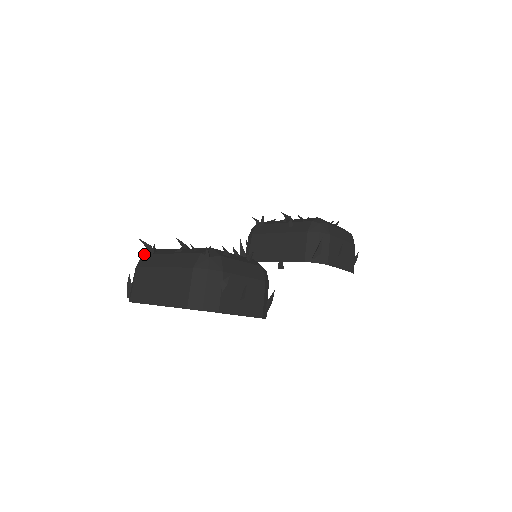
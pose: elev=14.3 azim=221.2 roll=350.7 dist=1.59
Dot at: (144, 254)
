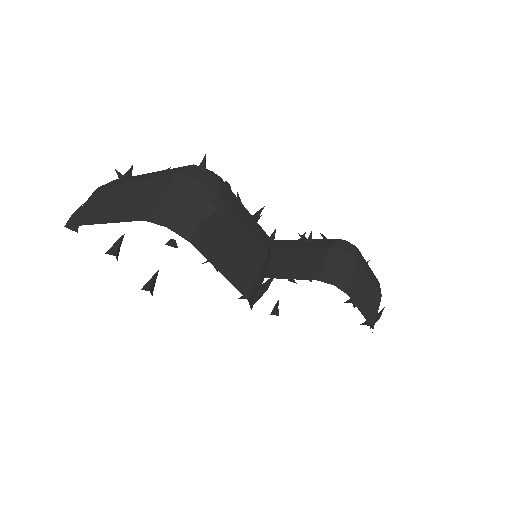
Dot at: occluded
